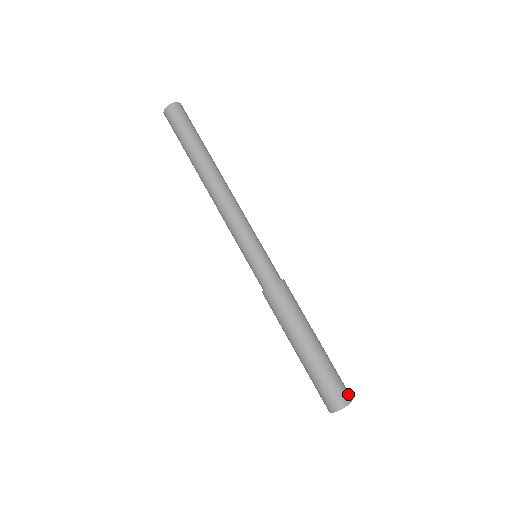
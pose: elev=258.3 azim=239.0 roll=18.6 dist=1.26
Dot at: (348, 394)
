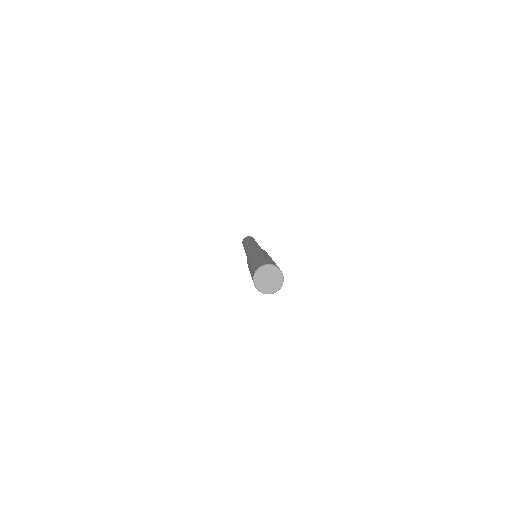
Dot at: occluded
